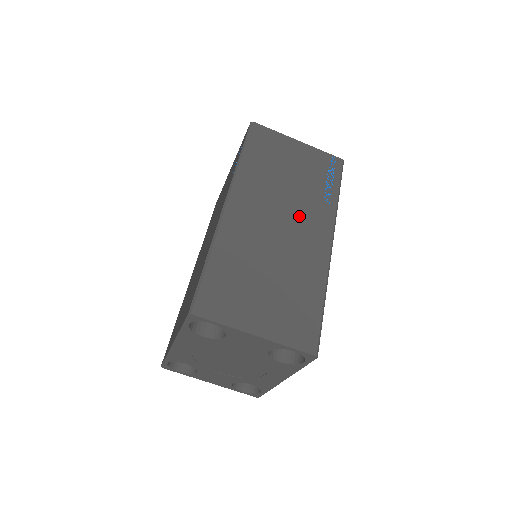
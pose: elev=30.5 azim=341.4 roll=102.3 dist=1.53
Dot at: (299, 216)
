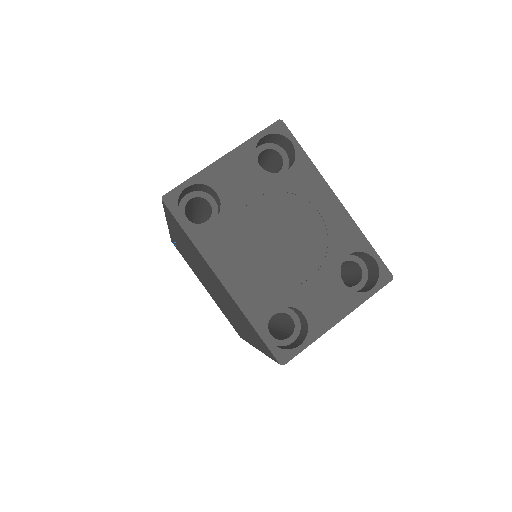
Dot at: occluded
